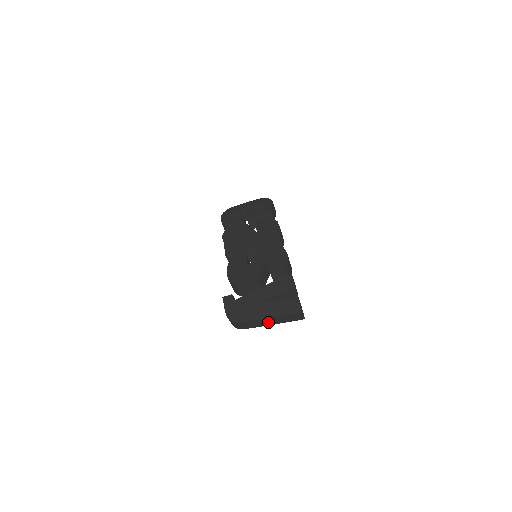
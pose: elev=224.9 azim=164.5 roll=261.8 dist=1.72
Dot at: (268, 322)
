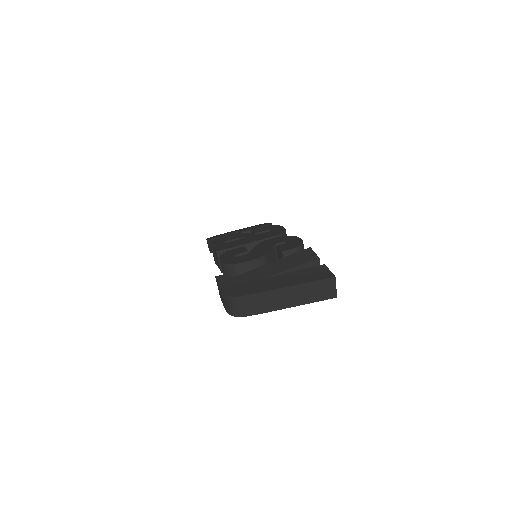
Dot at: (284, 300)
